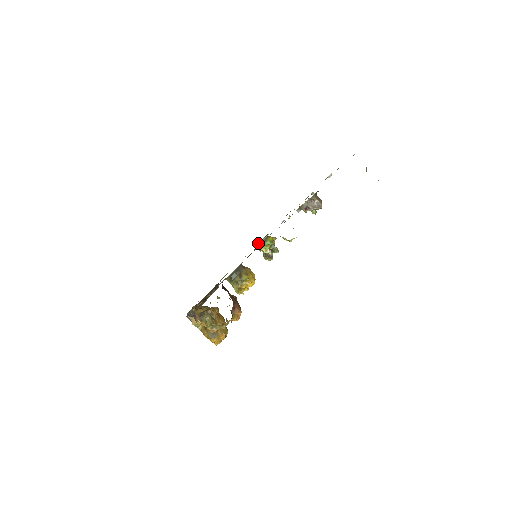
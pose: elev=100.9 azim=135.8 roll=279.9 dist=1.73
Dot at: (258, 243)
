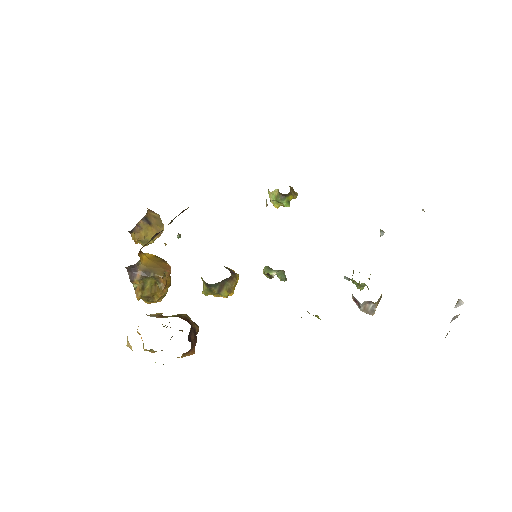
Dot at: (272, 191)
